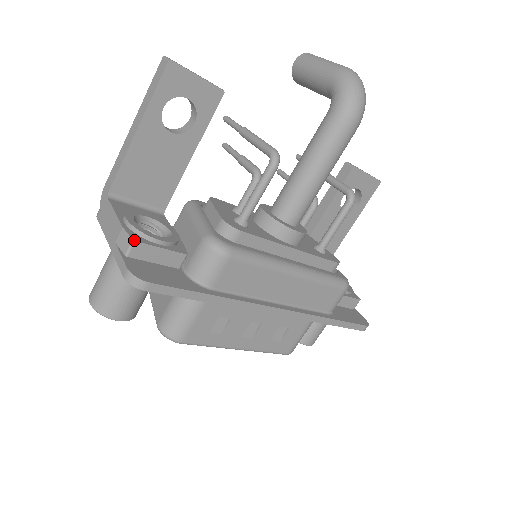
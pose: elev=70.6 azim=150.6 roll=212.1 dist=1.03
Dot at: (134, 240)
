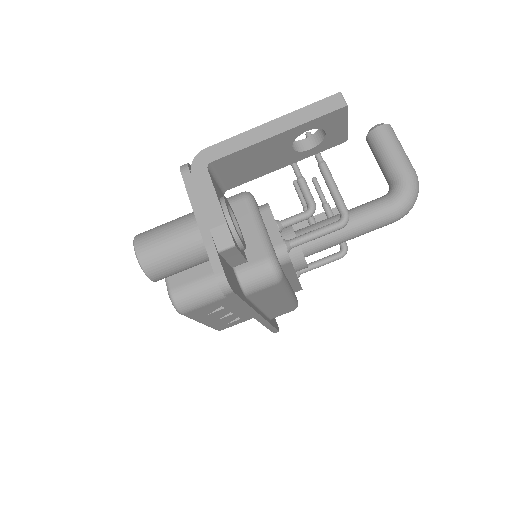
Dot at: (235, 245)
